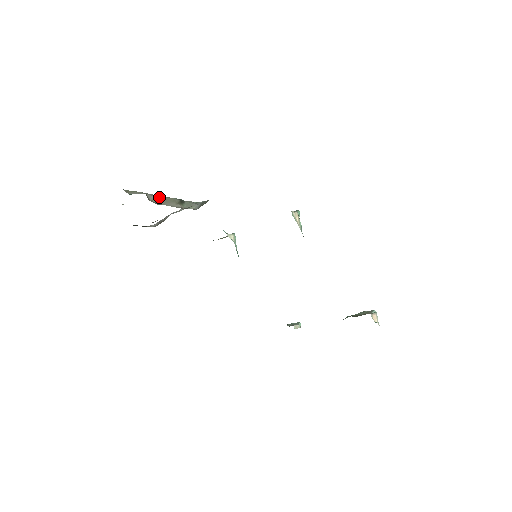
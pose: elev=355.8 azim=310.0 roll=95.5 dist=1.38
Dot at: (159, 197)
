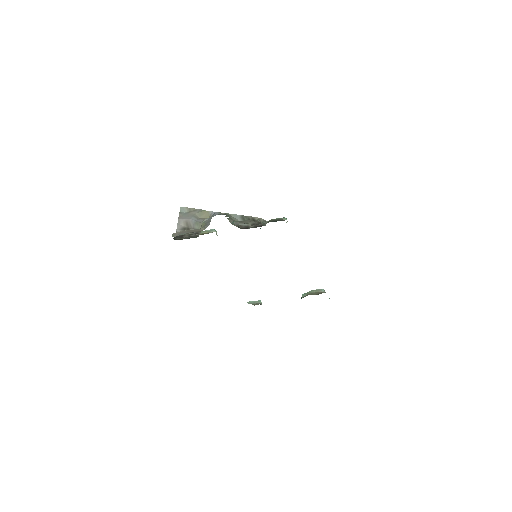
Dot at: occluded
